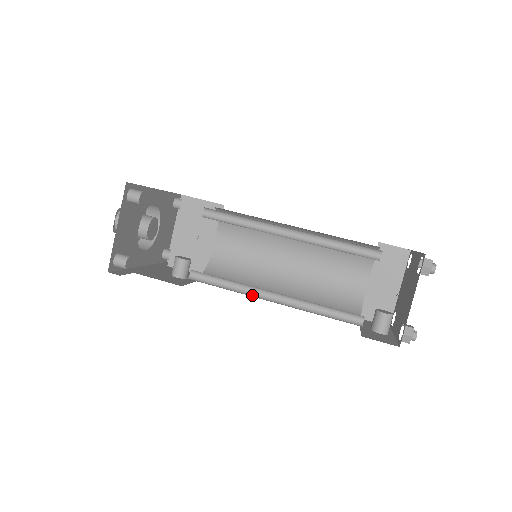
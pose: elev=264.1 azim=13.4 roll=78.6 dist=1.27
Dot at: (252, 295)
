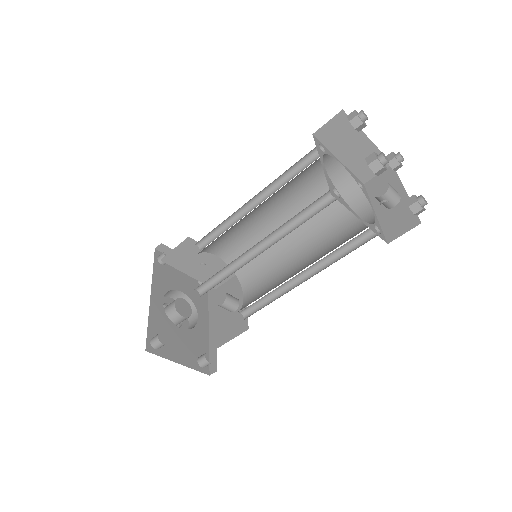
Dot at: (289, 287)
